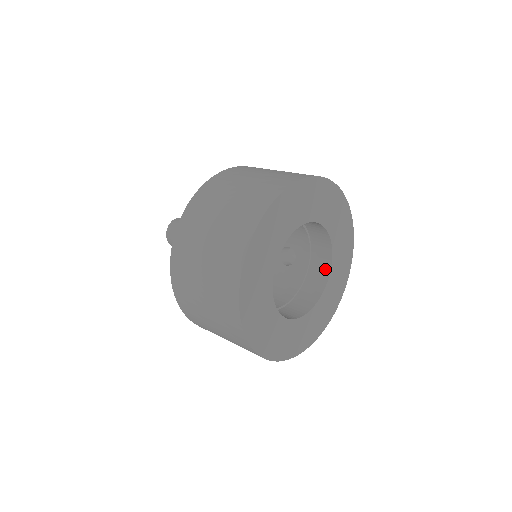
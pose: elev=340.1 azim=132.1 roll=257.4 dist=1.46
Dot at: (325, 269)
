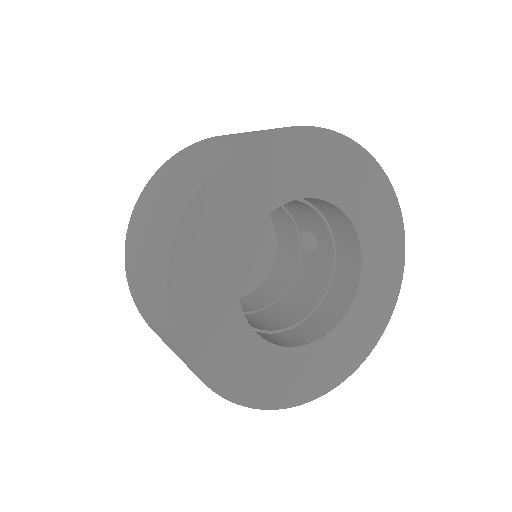
Dot at: (354, 255)
